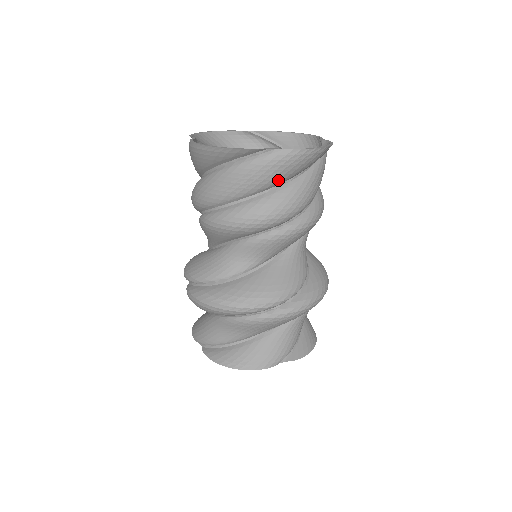
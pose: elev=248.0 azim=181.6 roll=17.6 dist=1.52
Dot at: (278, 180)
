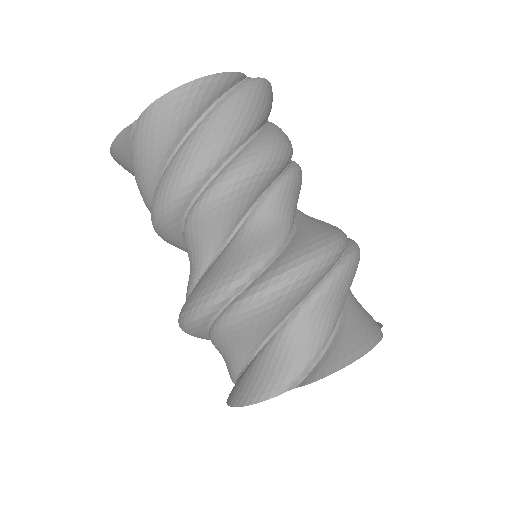
Dot at: (161, 149)
